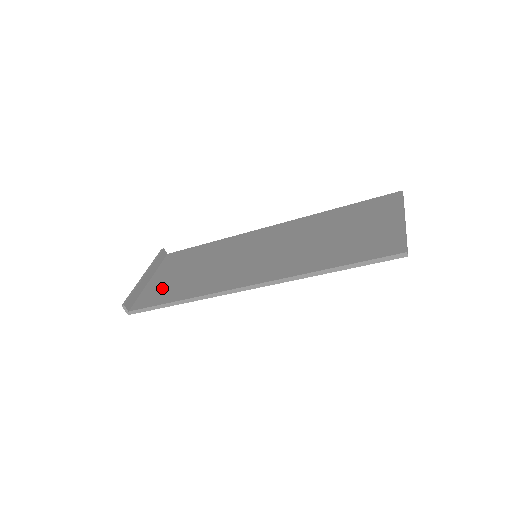
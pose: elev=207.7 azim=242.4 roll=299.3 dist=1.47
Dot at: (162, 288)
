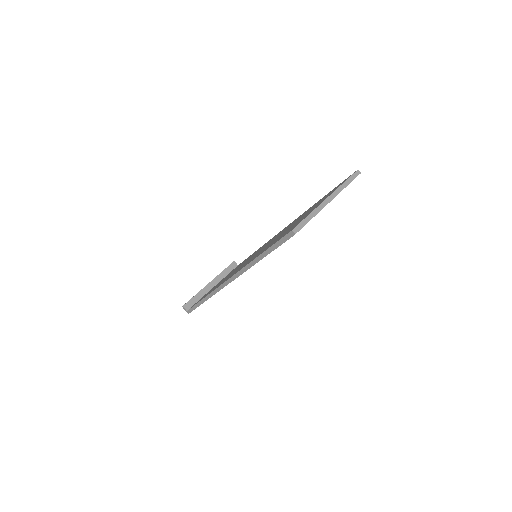
Dot at: occluded
